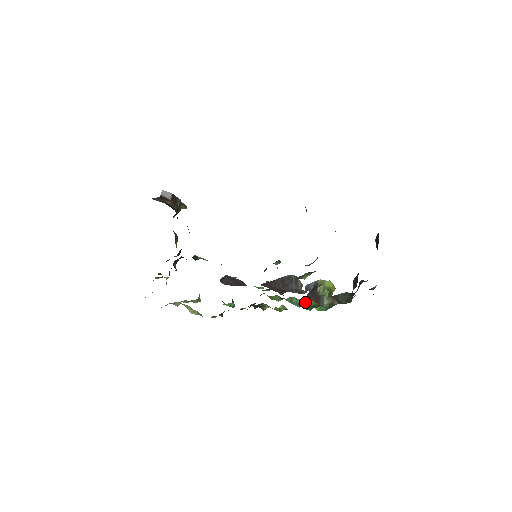
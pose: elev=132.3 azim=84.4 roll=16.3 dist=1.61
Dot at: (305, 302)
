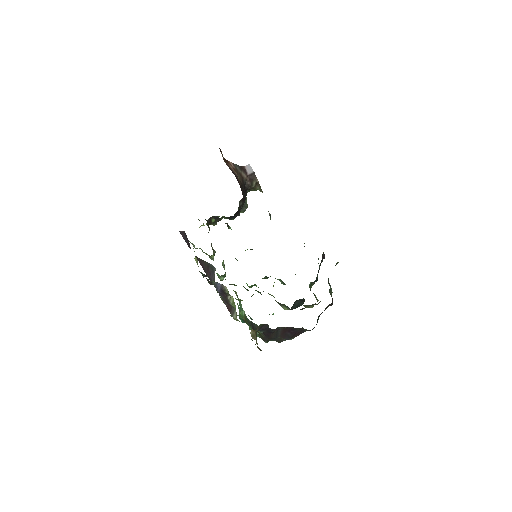
Dot at: (240, 311)
